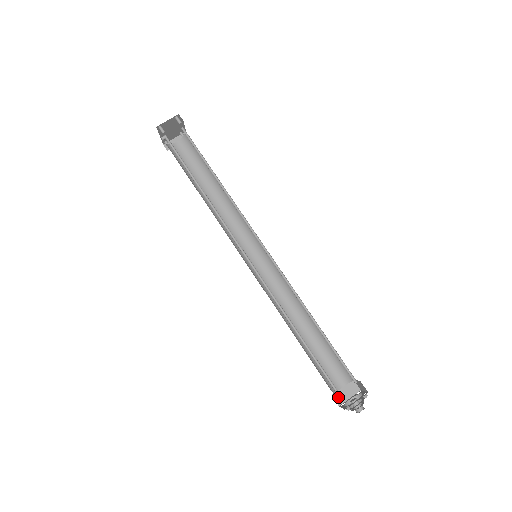
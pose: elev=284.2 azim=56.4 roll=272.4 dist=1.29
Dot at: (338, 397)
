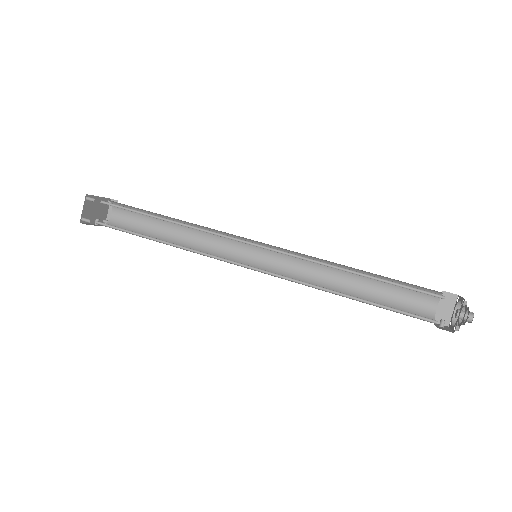
Dot at: occluded
